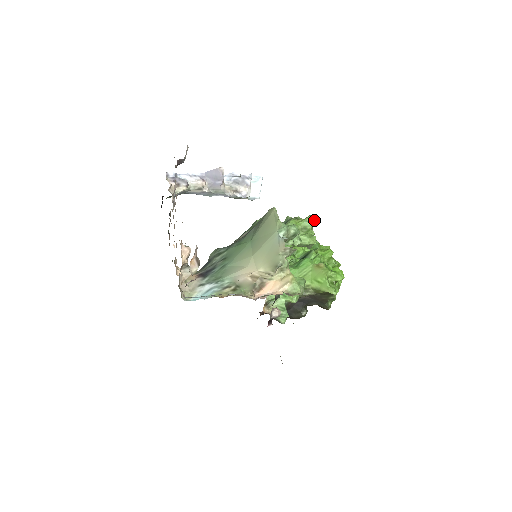
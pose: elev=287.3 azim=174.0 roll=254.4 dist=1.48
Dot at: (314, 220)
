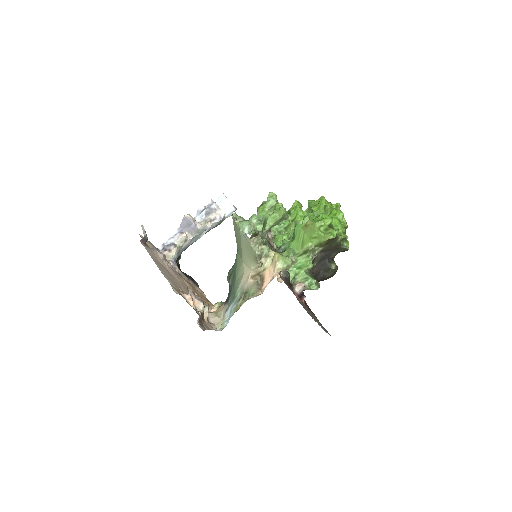
Dot at: (273, 196)
